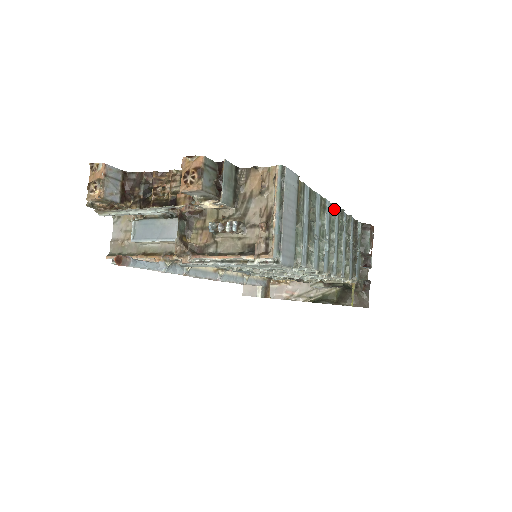
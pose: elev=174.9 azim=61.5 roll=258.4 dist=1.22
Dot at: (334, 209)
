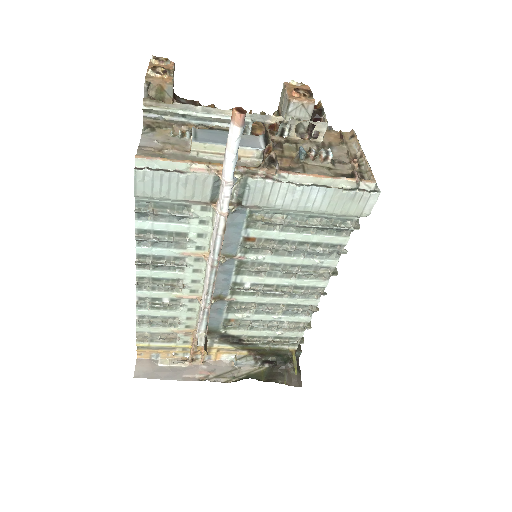
Dot at: occluded
